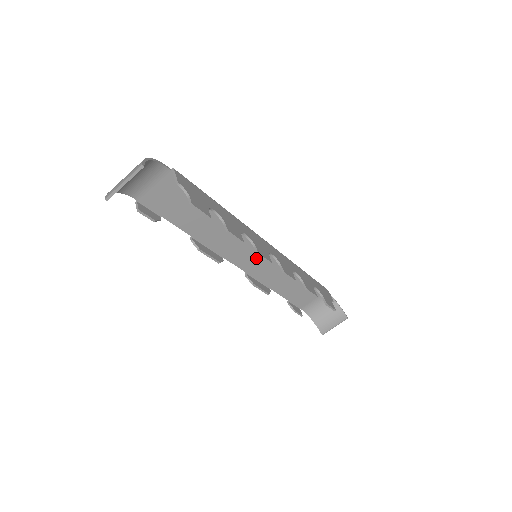
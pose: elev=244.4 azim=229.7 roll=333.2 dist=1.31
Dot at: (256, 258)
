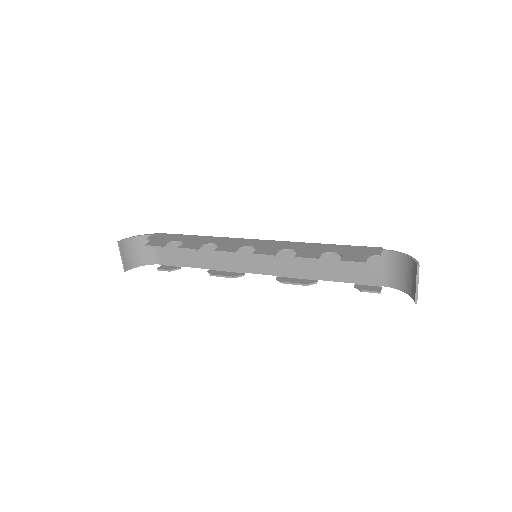
Dot at: (268, 258)
